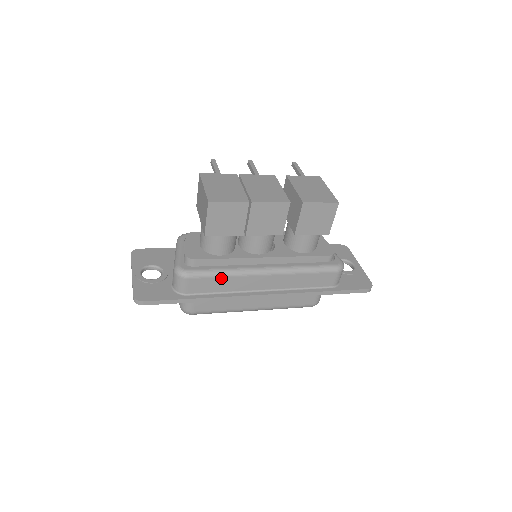
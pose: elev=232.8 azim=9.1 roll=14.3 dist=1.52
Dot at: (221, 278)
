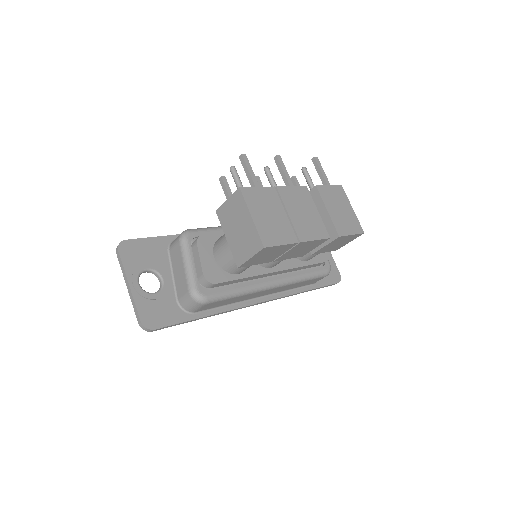
Dot at: (235, 298)
